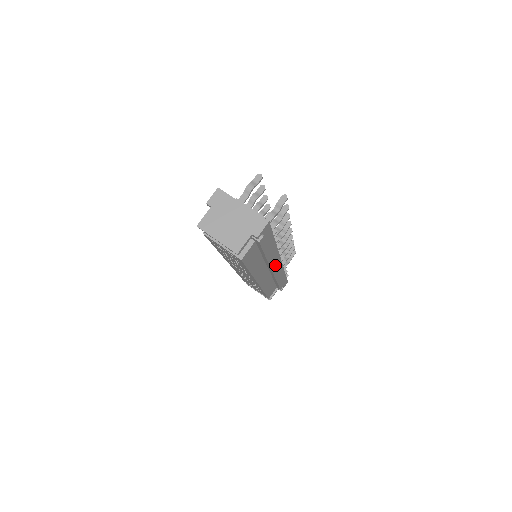
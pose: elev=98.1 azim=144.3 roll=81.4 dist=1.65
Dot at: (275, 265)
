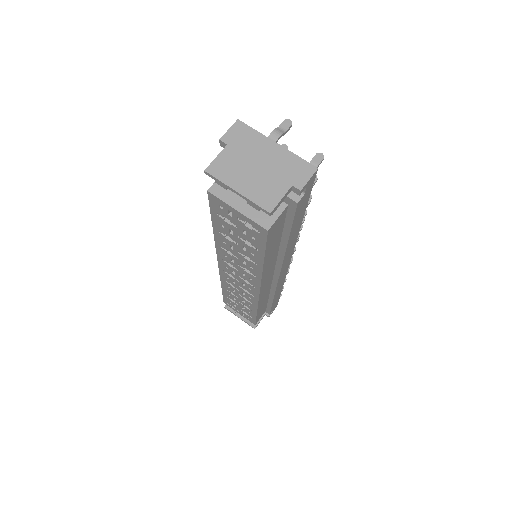
Dot at: (284, 267)
